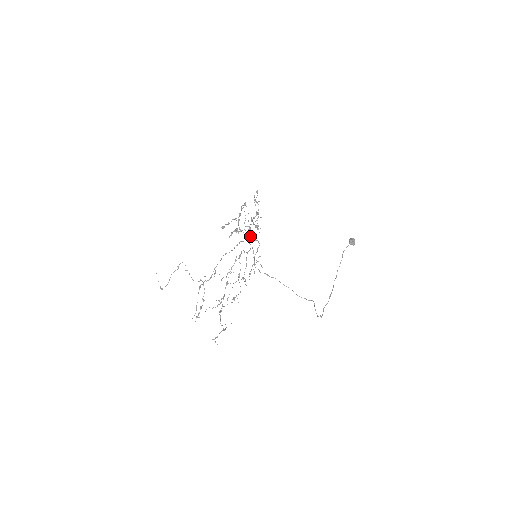
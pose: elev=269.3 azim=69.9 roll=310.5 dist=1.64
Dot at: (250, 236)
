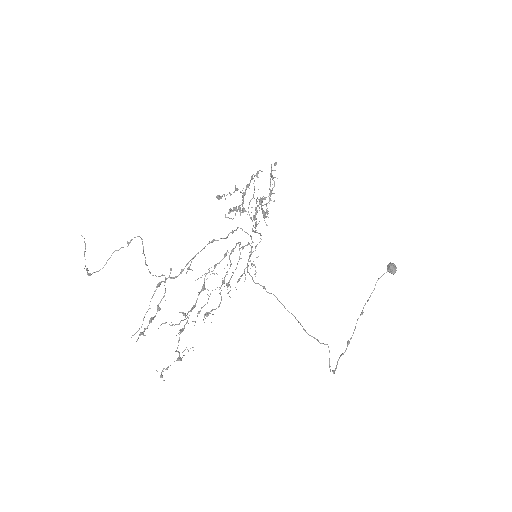
Dot at: (255, 223)
